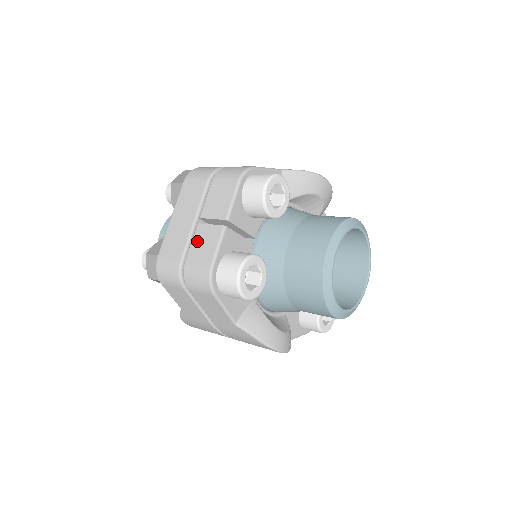
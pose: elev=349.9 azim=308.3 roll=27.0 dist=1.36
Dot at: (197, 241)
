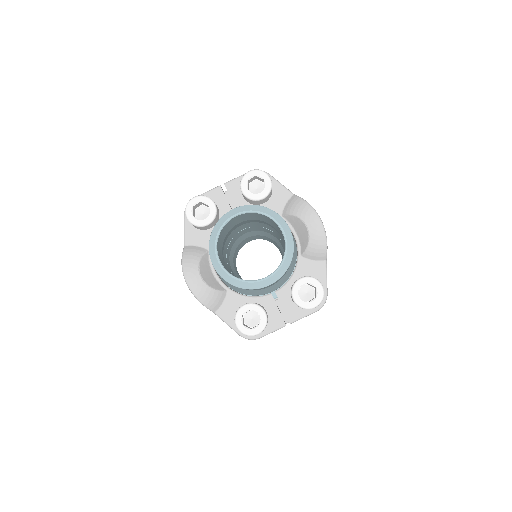
Dot at: occluded
